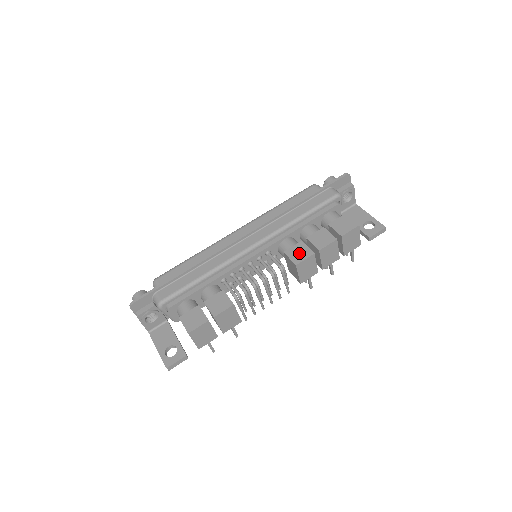
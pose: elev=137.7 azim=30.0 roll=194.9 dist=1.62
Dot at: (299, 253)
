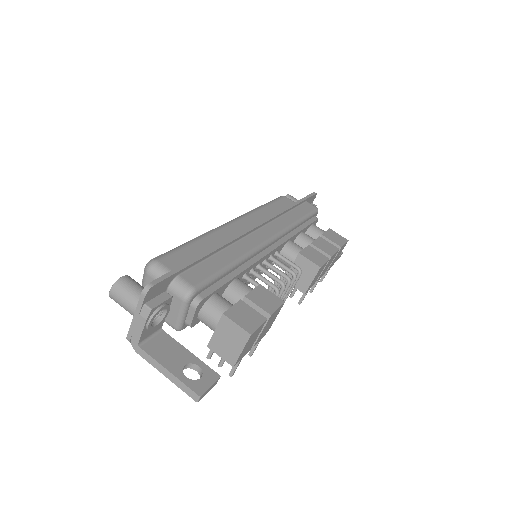
Dot at: (315, 256)
